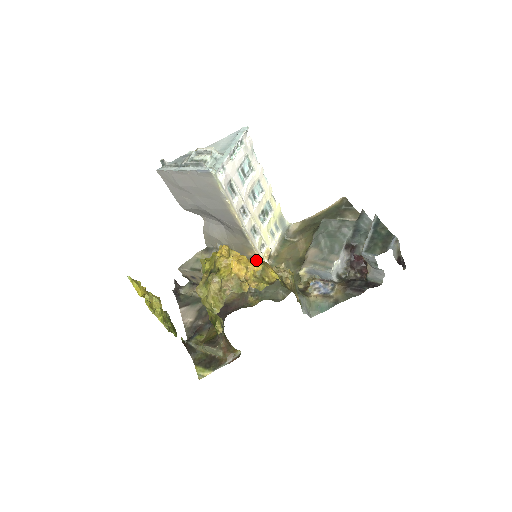
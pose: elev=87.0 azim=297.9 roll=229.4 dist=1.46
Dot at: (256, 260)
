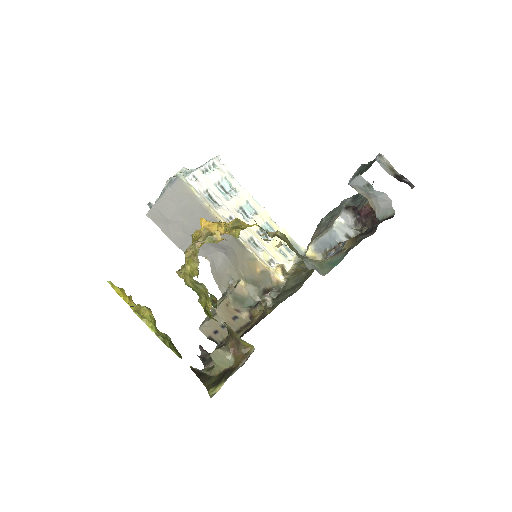
Dot at: (231, 221)
